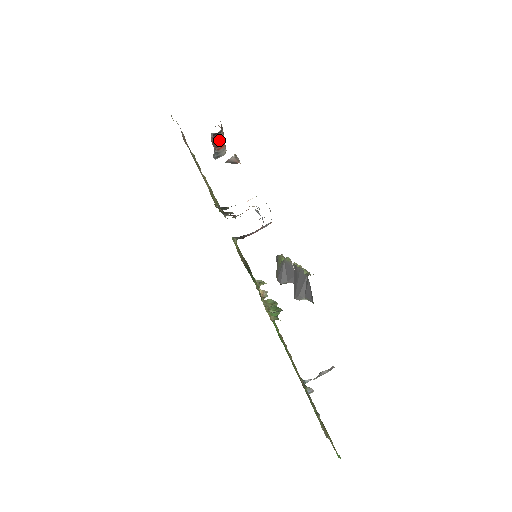
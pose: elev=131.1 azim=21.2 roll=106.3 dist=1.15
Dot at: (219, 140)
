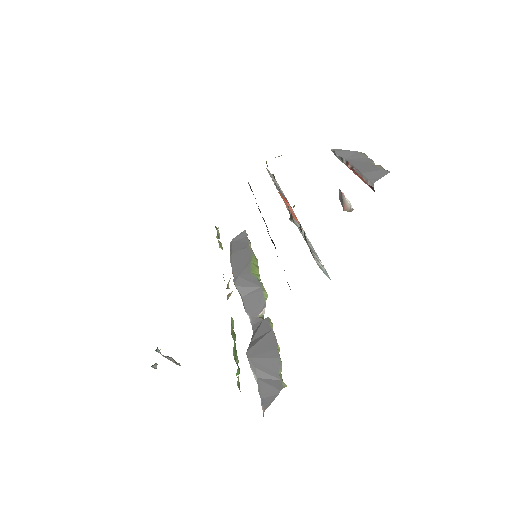
Dot at: (363, 180)
